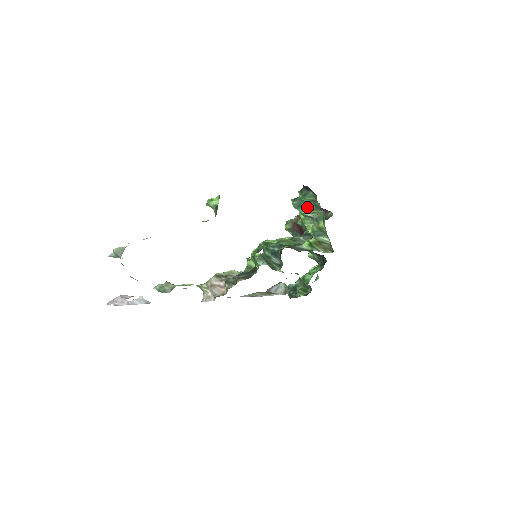
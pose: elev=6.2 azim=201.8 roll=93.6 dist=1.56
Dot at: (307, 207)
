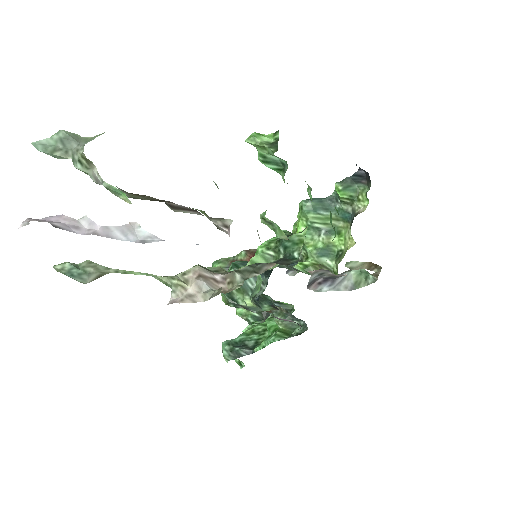
Dot at: (324, 212)
